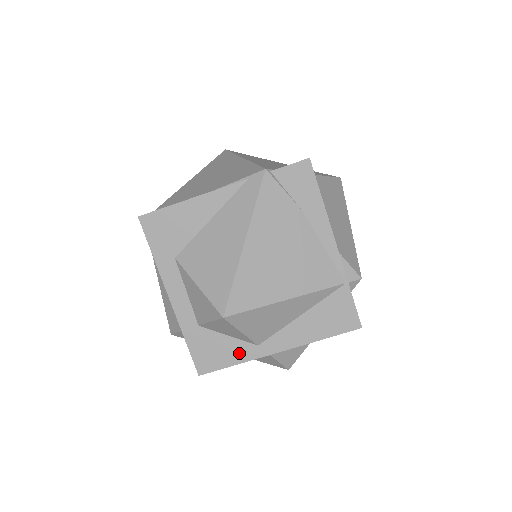
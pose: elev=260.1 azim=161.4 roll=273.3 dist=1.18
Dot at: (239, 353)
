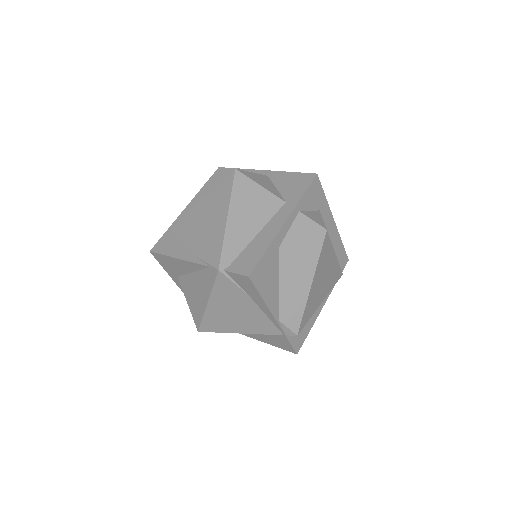
Dot at: occluded
